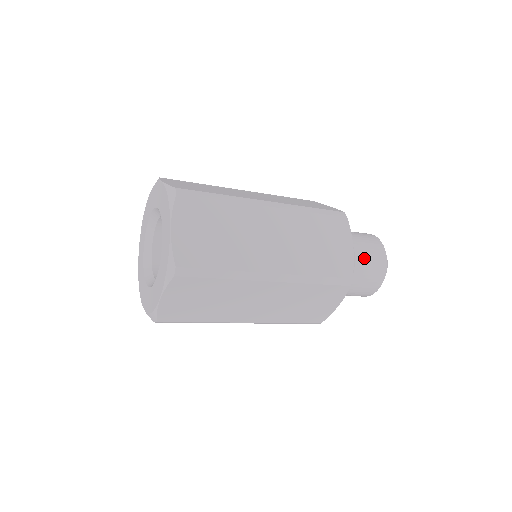
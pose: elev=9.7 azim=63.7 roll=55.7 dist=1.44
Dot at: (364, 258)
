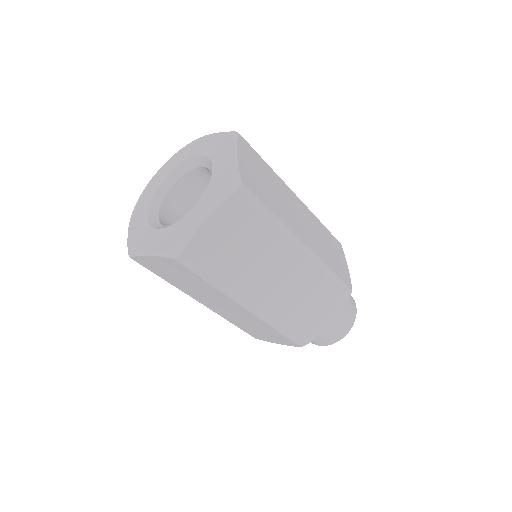
Dot at: occluded
